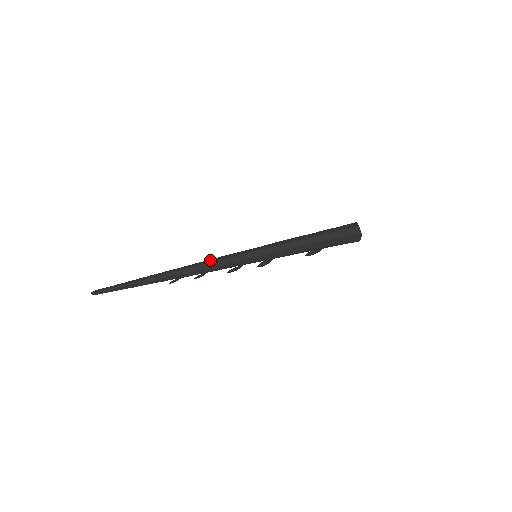
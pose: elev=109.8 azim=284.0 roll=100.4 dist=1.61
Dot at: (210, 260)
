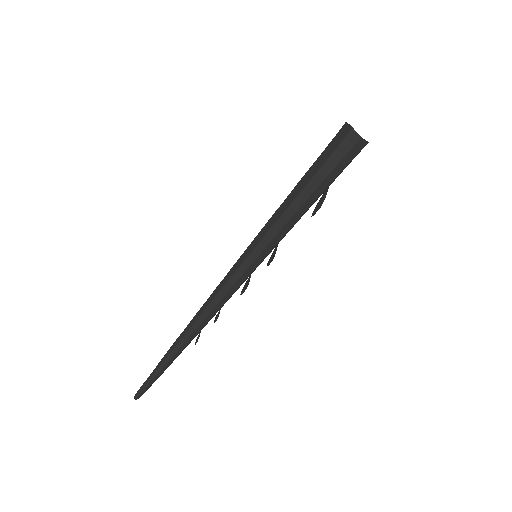
Dot at: (214, 301)
